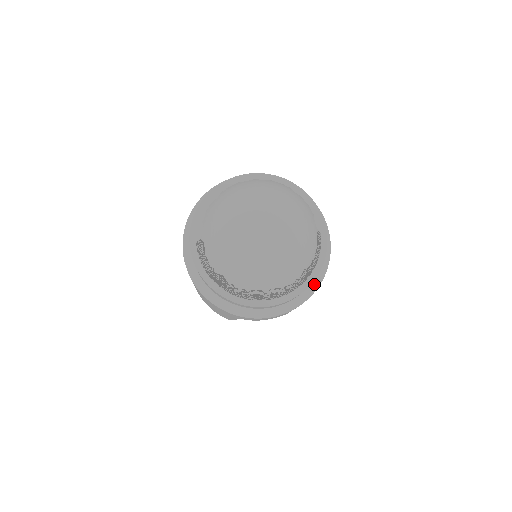
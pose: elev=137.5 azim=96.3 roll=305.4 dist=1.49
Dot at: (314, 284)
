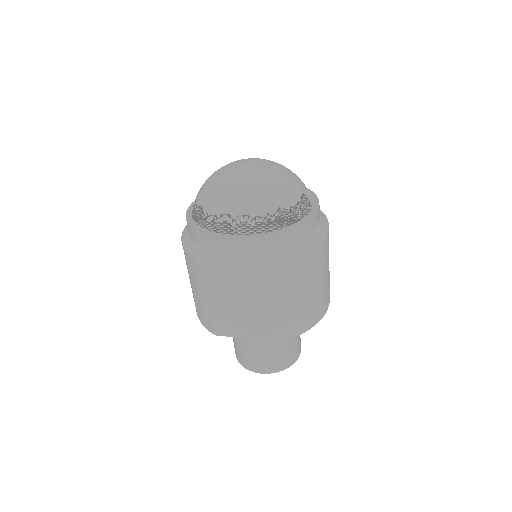
Dot at: (296, 248)
